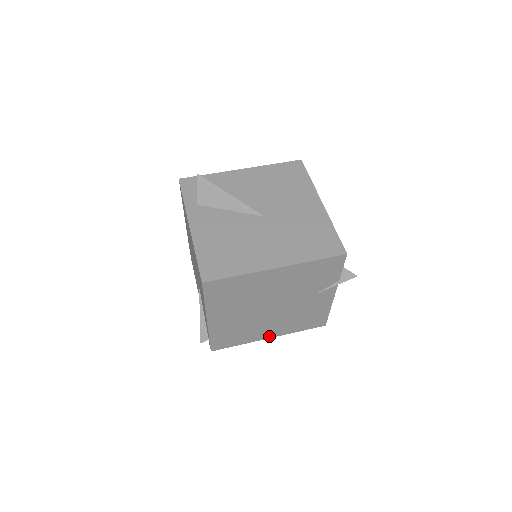
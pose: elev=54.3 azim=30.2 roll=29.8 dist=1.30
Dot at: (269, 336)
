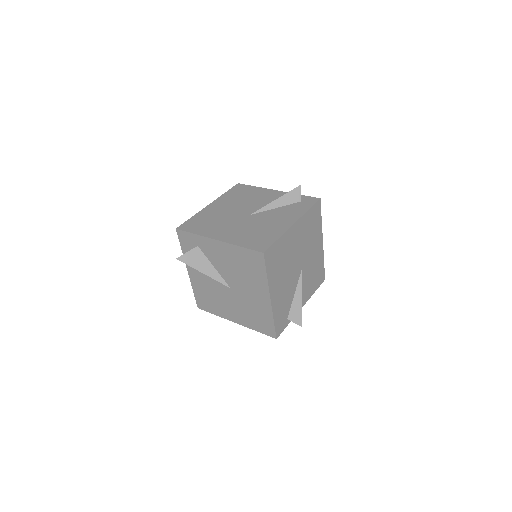
Dot at: occluded
